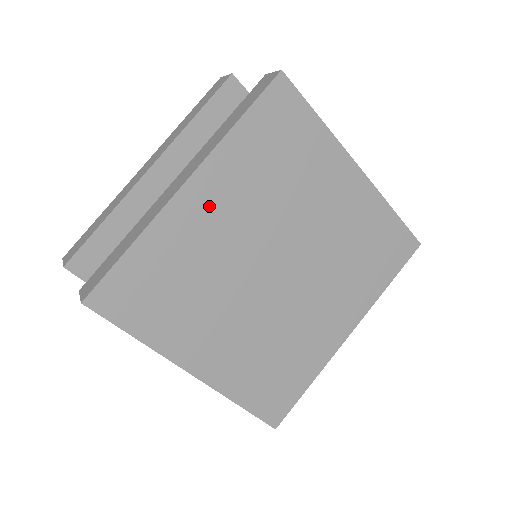
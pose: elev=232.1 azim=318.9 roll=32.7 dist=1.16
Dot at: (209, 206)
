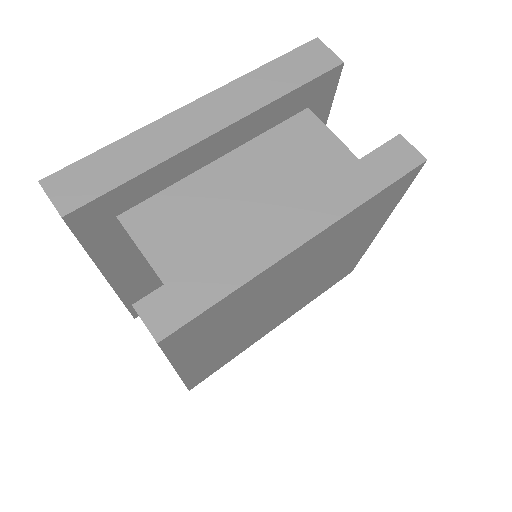
Dot at: (301, 258)
